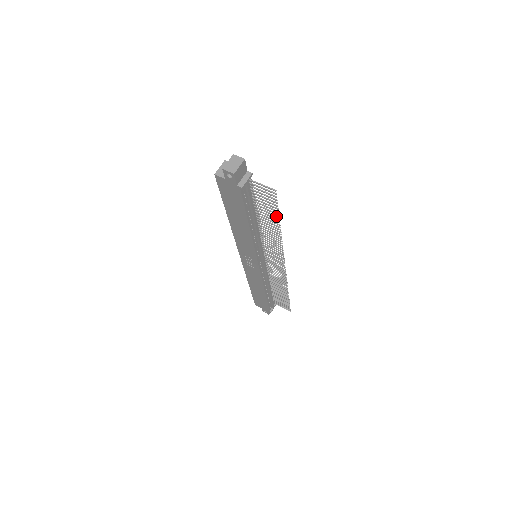
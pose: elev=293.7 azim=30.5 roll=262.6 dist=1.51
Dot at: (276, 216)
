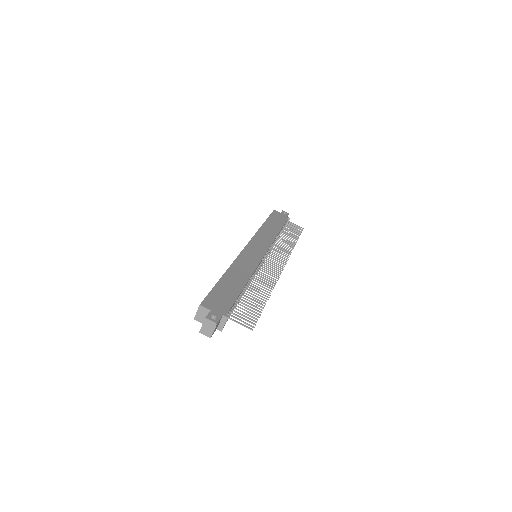
Dot at: occluded
